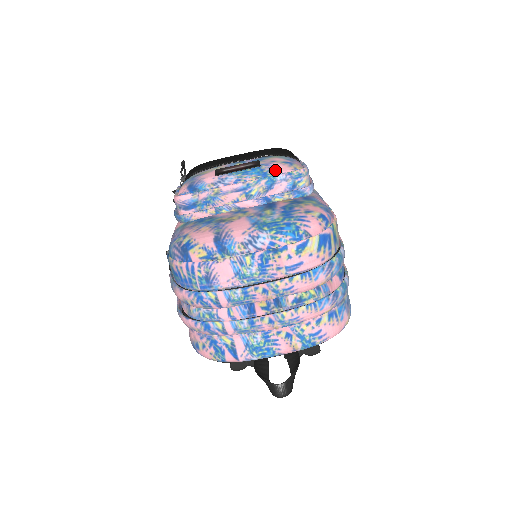
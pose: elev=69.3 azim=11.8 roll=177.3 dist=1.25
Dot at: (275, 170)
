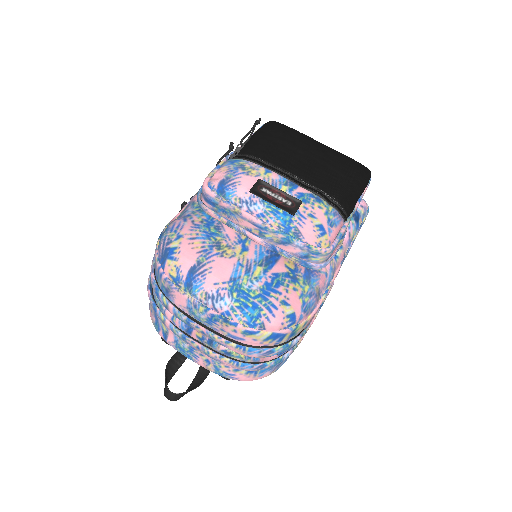
Dot at: (301, 232)
